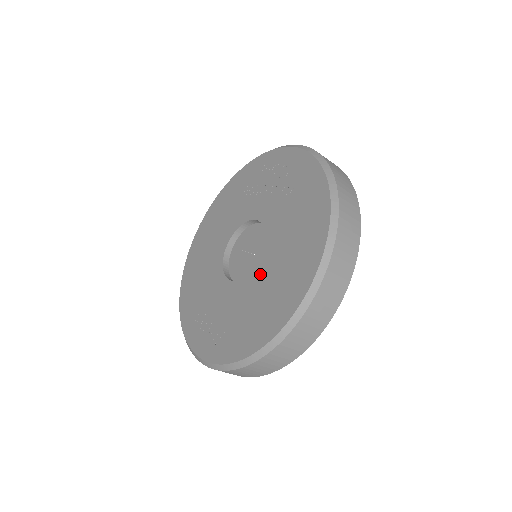
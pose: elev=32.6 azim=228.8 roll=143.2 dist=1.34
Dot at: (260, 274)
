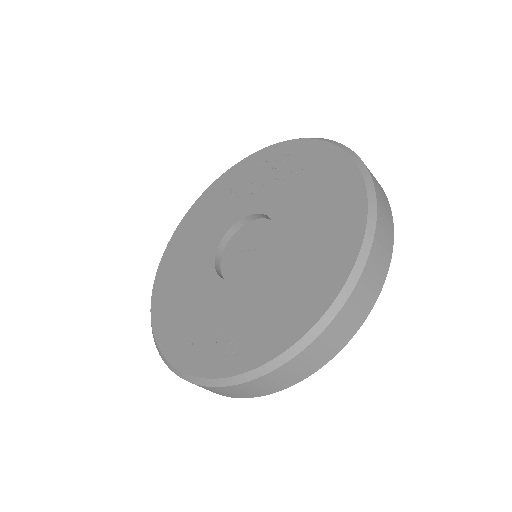
Dot at: (281, 257)
